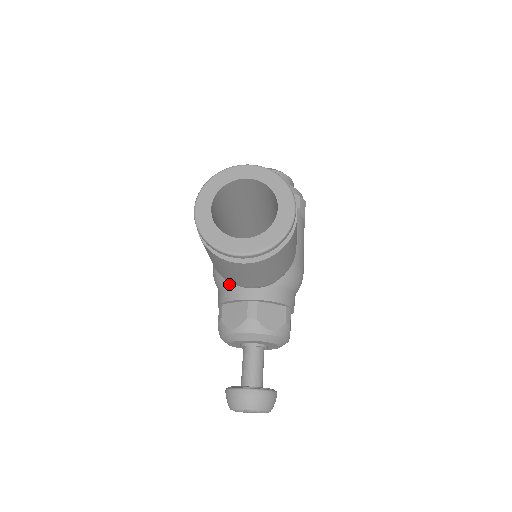
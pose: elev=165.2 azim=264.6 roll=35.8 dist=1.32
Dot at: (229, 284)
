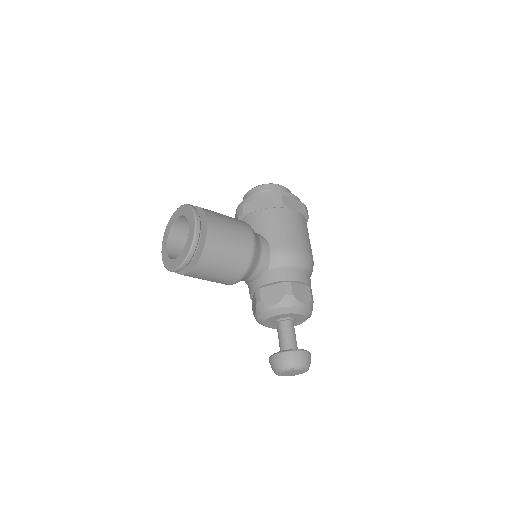
Dot at: (248, 285)
